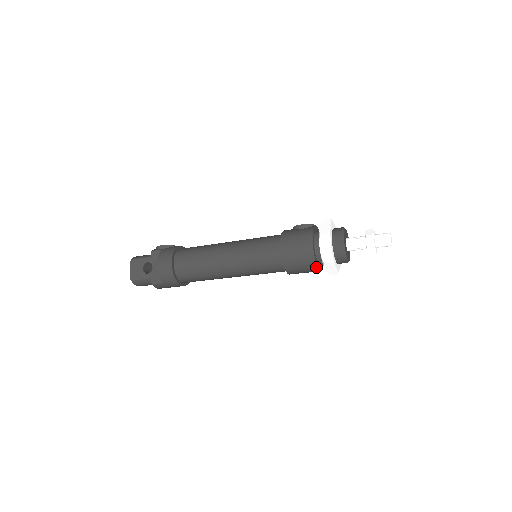
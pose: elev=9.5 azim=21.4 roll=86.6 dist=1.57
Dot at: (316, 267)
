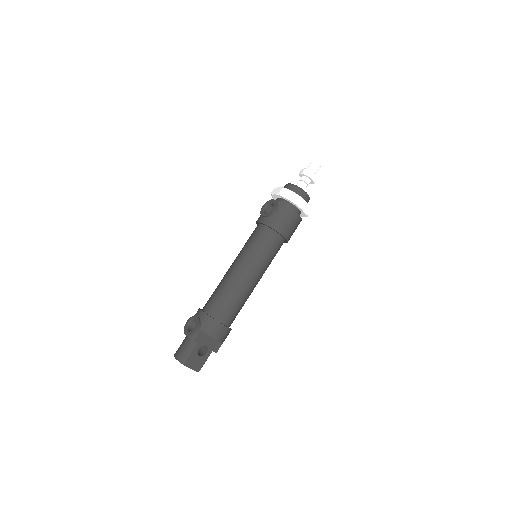
Dot at: occluded
